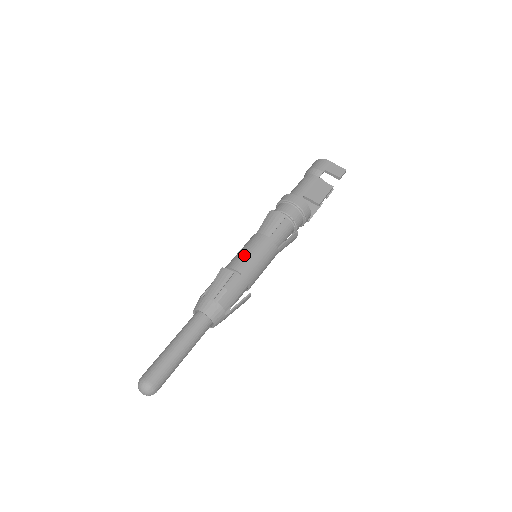
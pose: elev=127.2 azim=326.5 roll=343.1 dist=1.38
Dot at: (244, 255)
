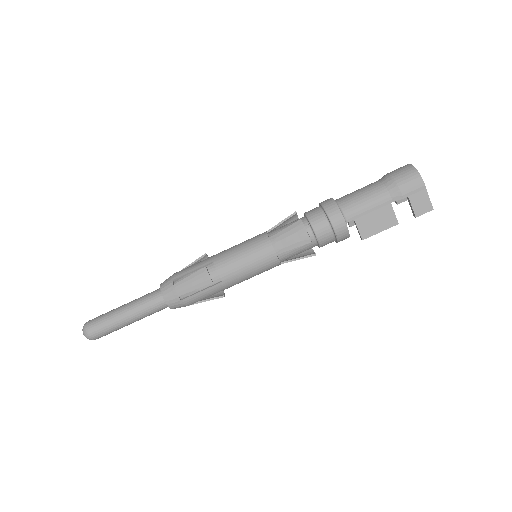
Dot at: (237, 262)
